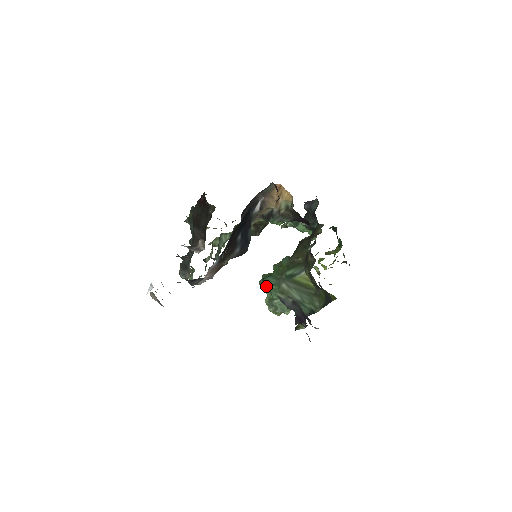
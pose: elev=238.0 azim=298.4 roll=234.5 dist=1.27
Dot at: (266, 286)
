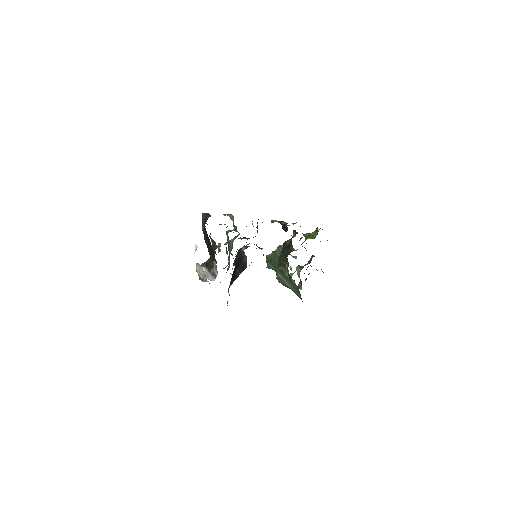
Dot at: occluded
